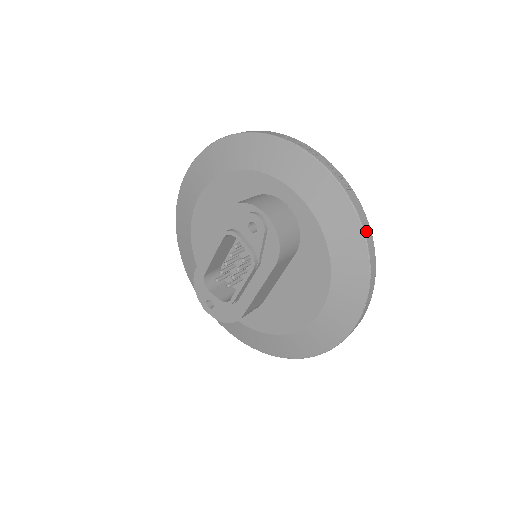
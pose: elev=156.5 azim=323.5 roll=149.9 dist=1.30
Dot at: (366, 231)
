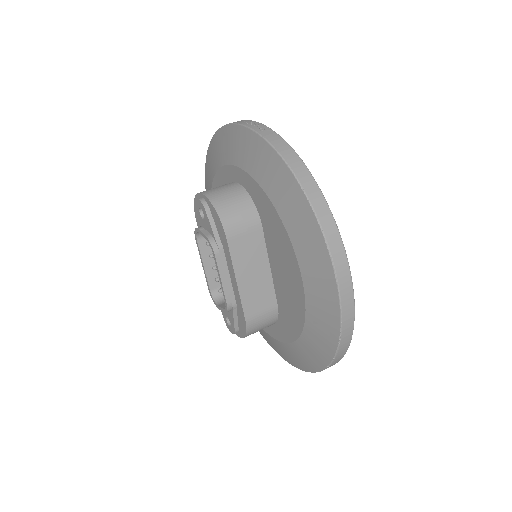
Dot at: (287, 158)
